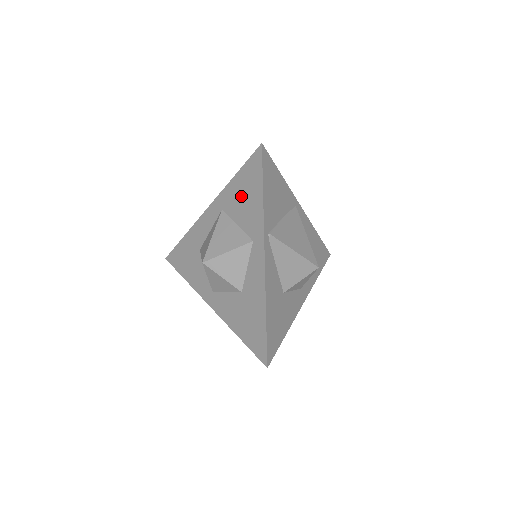
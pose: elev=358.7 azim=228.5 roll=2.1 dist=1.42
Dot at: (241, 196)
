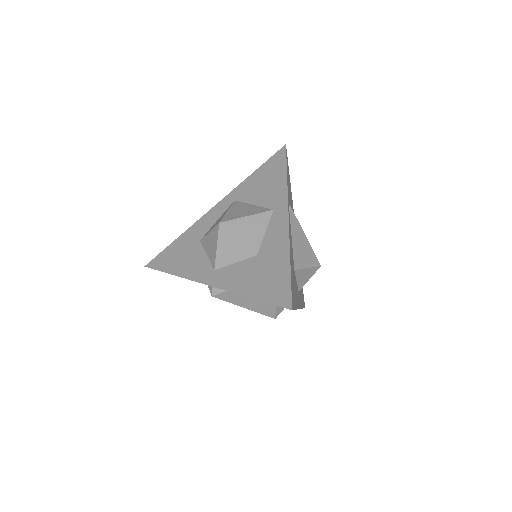
Dot at: (260, 183)
